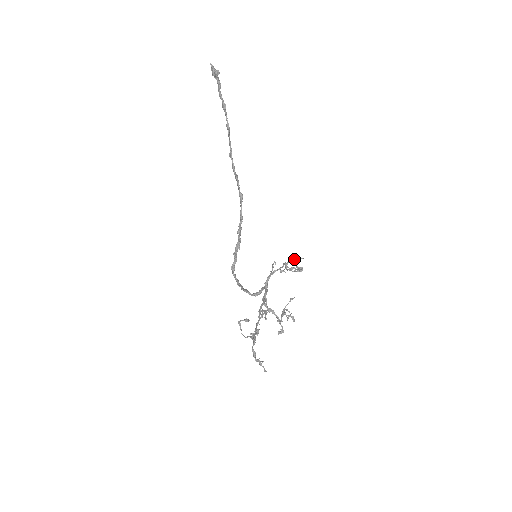
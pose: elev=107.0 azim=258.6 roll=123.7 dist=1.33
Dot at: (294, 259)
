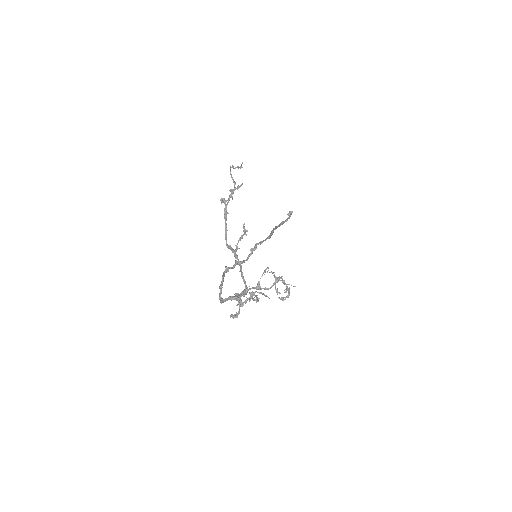
Dot at: occluded
